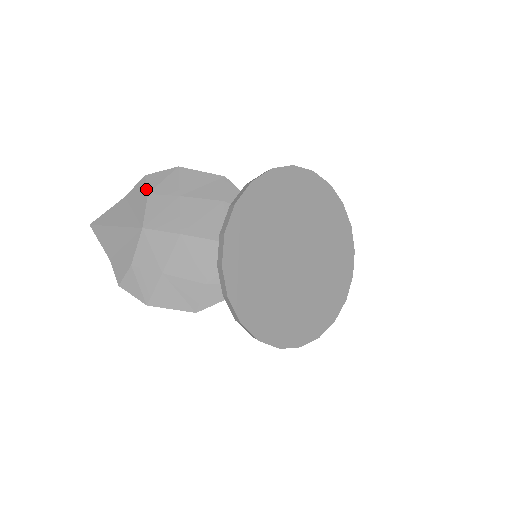
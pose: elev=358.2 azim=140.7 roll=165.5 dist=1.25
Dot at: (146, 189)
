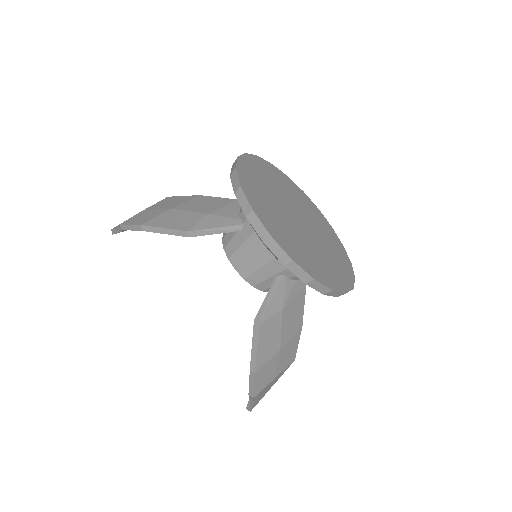
Dot at: occluded
